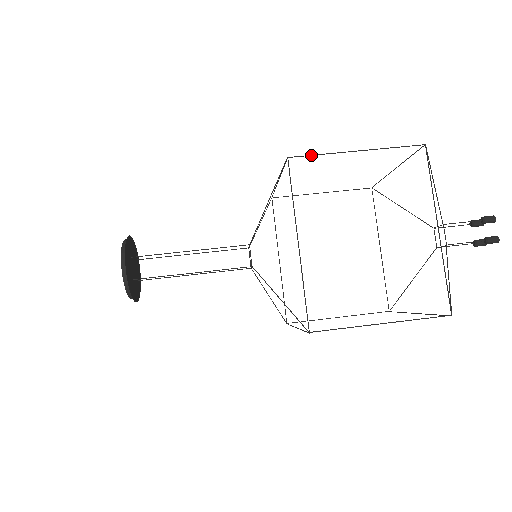
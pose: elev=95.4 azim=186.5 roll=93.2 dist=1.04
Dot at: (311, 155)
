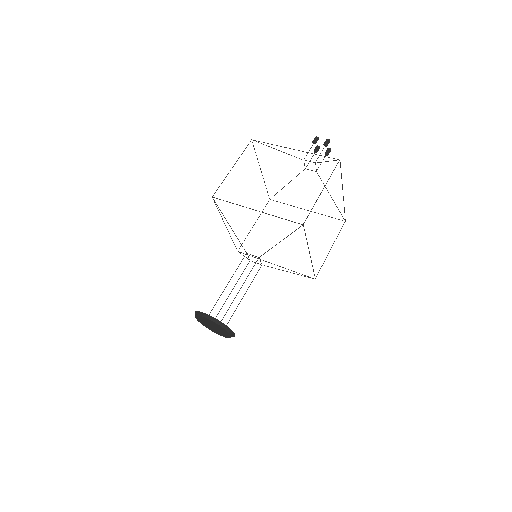
Dot at: occluded
